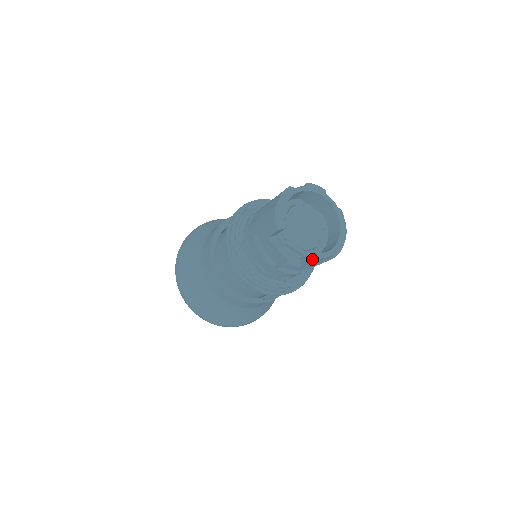
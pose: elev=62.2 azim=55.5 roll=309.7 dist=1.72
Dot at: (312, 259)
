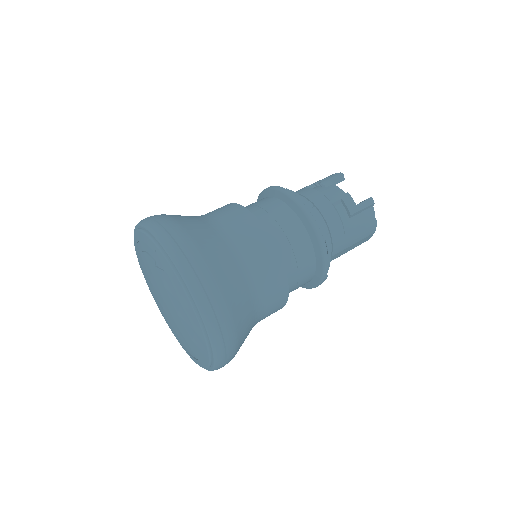
Dot at: (370, 197)
